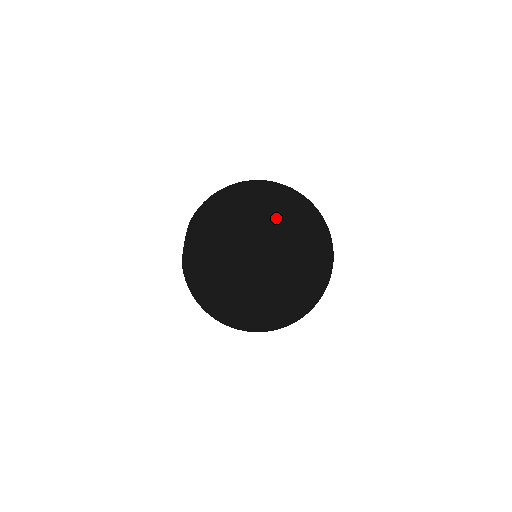
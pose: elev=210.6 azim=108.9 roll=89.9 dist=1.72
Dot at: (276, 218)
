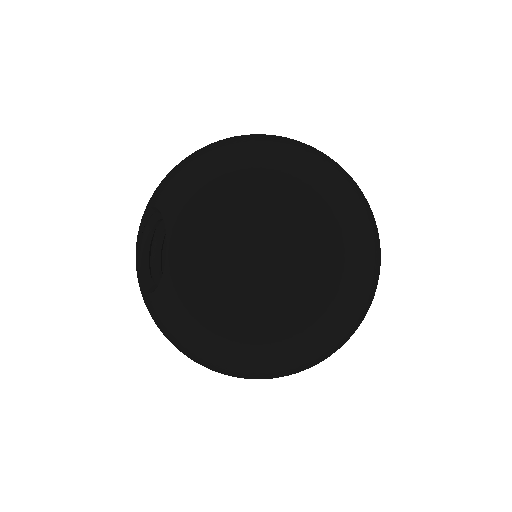
Dot at: (282, 370)
